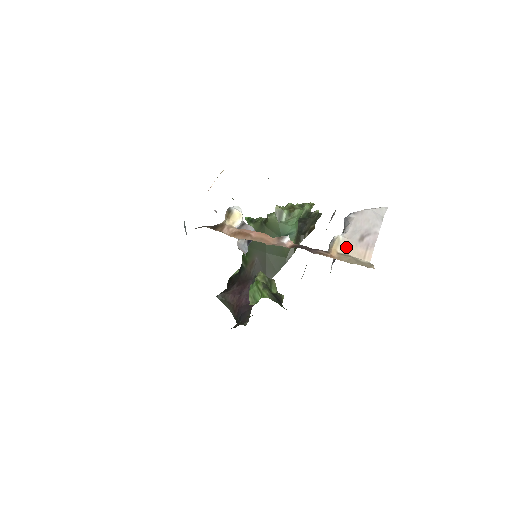
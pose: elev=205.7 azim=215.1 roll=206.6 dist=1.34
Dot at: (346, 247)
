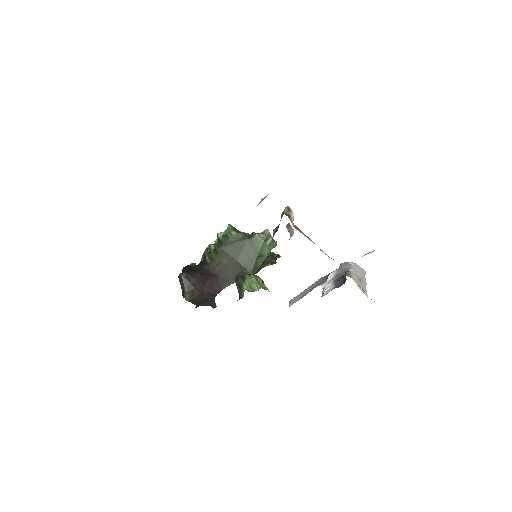
Dot at: (355, 280)
